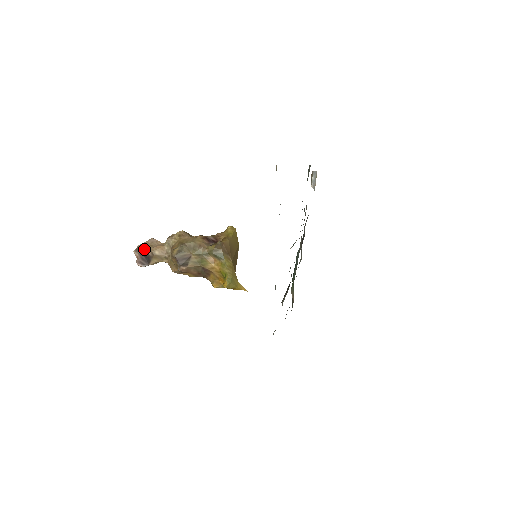
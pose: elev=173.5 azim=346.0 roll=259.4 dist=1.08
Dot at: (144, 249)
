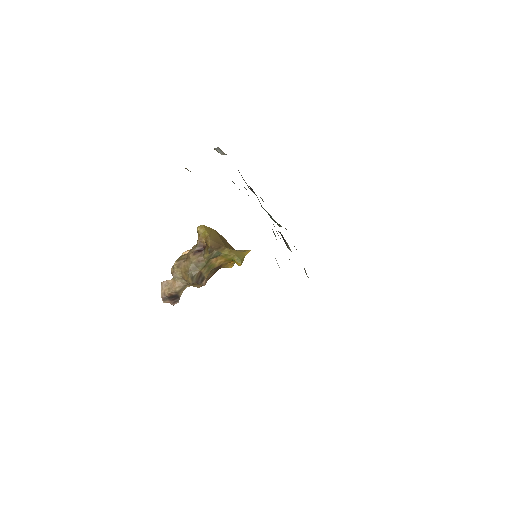
Dot at: (168, 296)
